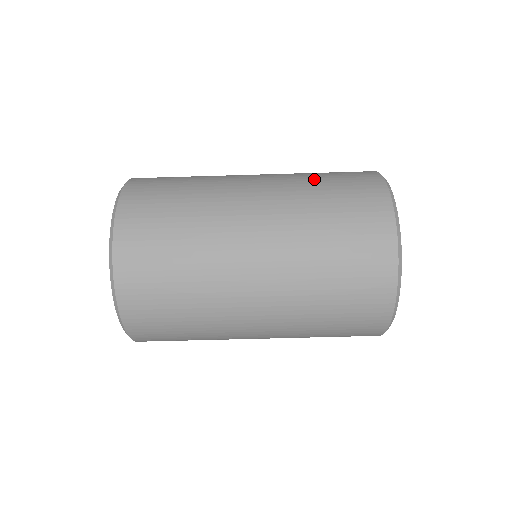
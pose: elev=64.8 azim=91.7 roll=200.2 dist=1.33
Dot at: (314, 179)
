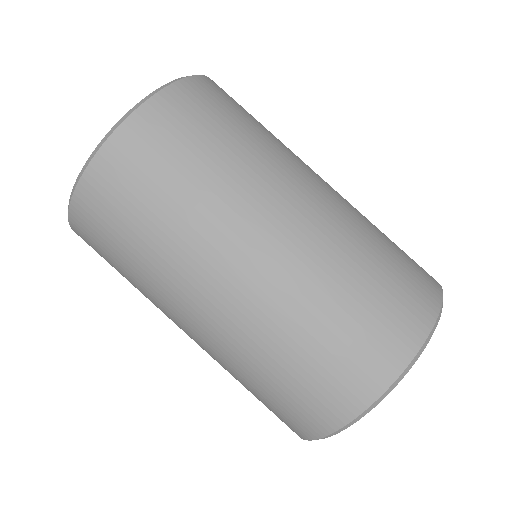
Dot at: occluded
